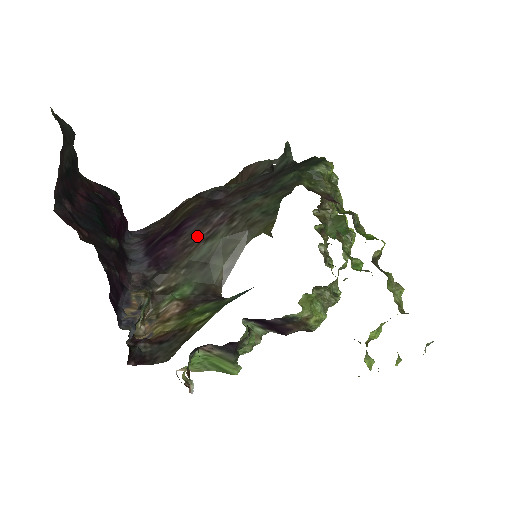
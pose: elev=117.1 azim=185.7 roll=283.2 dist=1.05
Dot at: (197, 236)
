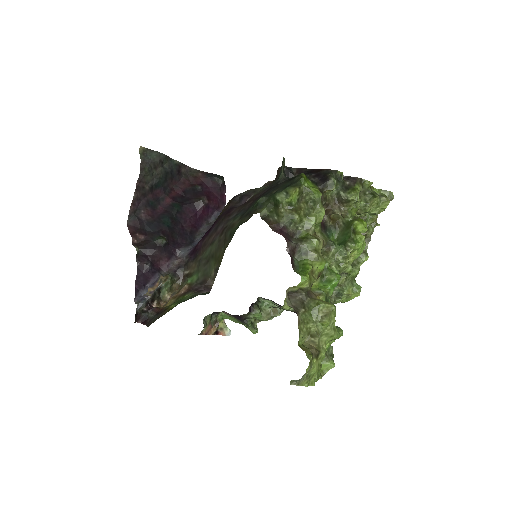
Dot at: (210, 239)
